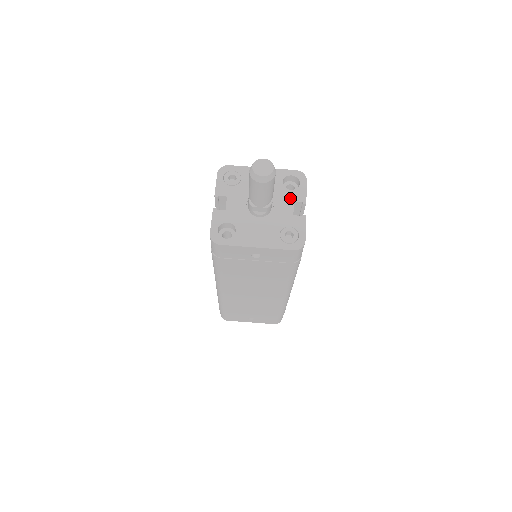
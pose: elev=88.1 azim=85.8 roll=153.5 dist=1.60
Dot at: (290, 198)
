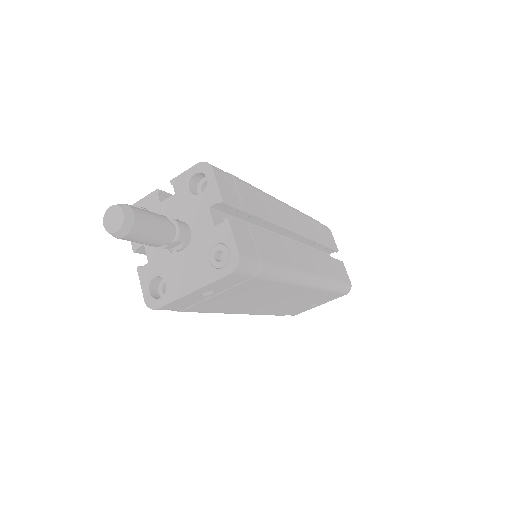
Dot at: (203, 206)
